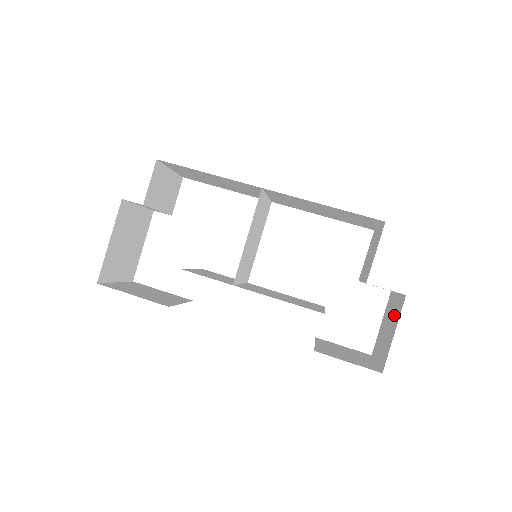
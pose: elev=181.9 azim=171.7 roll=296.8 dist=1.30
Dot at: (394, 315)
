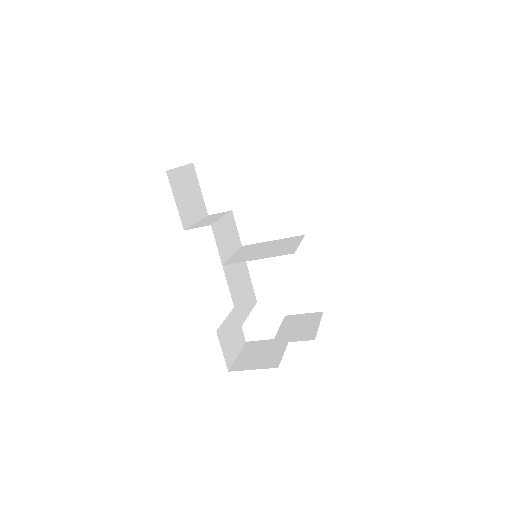
Dot at: (268, 359)
